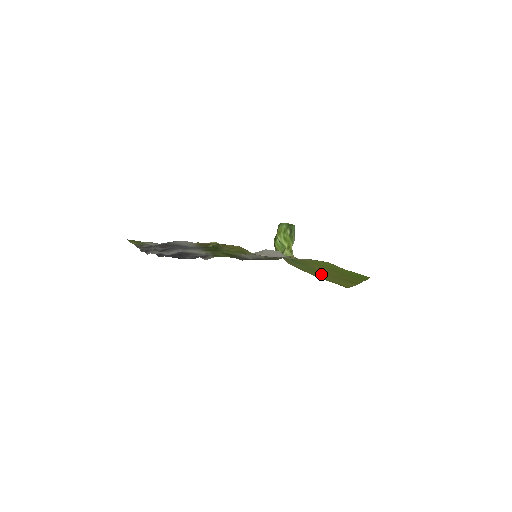
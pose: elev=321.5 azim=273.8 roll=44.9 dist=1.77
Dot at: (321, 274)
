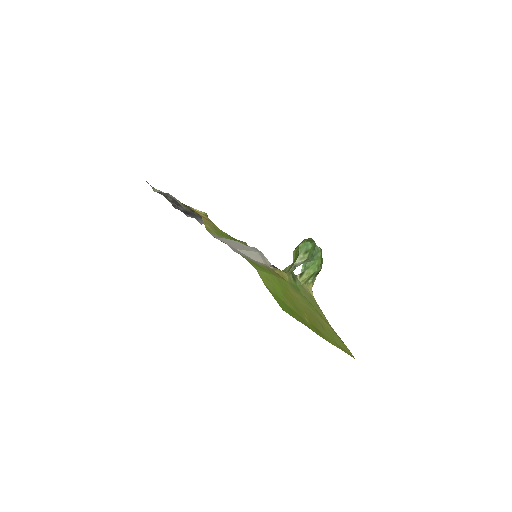
Dot at: (320, 317)
